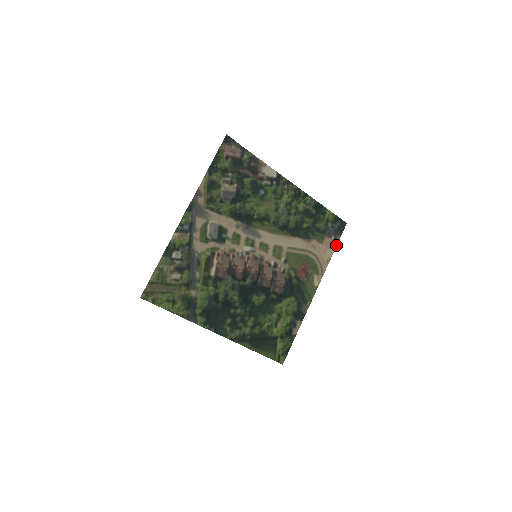
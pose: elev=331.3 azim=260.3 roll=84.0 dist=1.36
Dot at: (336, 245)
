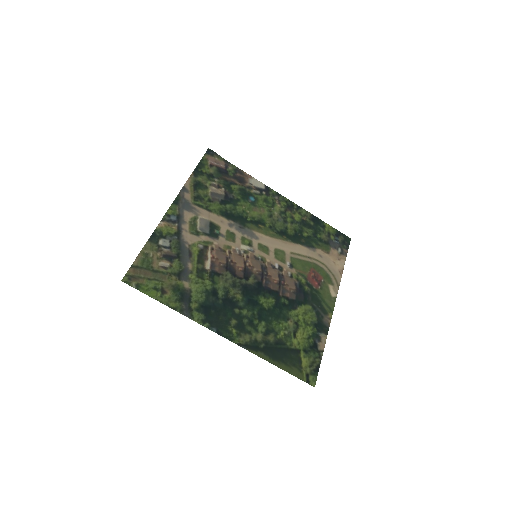
Dot at: (345, 258)
